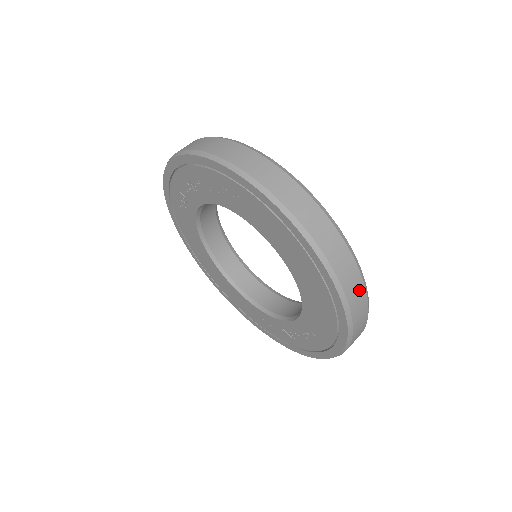
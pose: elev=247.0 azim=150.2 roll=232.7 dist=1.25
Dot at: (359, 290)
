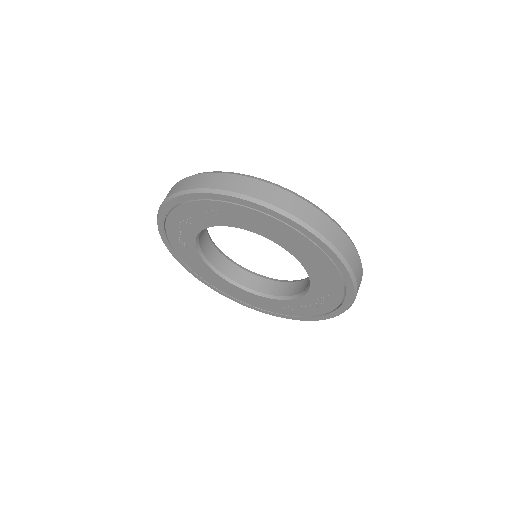
Dot at: (344, 240)
